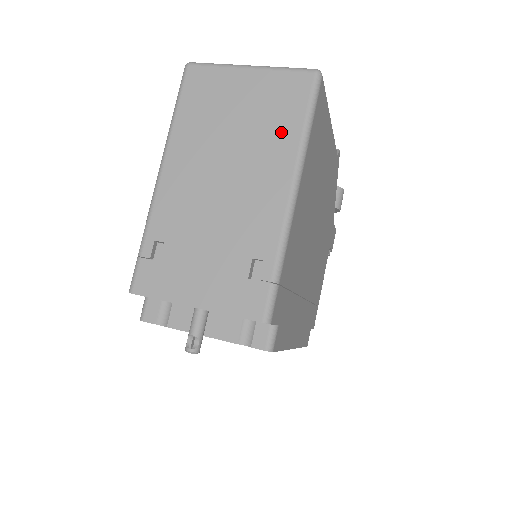
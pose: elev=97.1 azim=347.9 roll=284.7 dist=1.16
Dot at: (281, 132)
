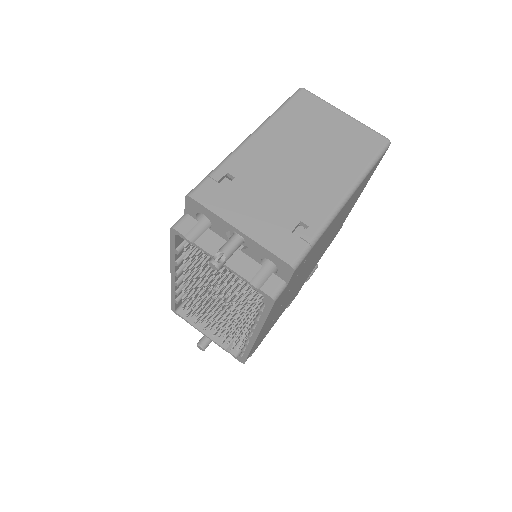
Dot at: (353, 159)
